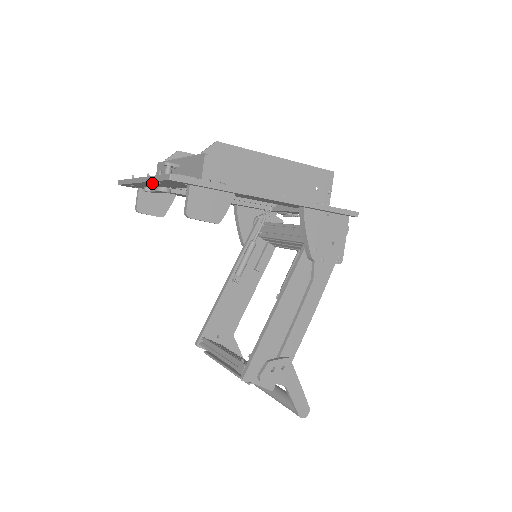
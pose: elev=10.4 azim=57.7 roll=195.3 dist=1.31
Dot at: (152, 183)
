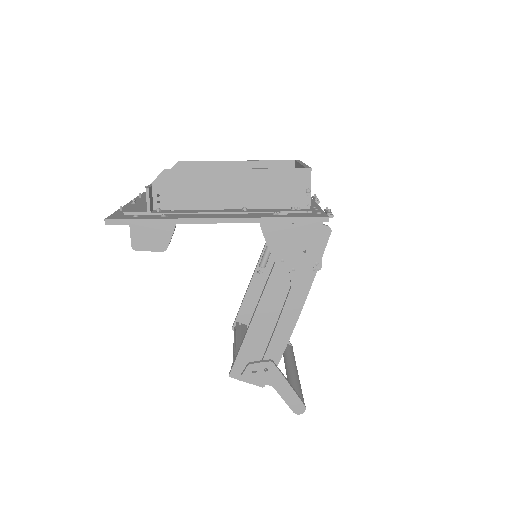
Dot at: occluded
